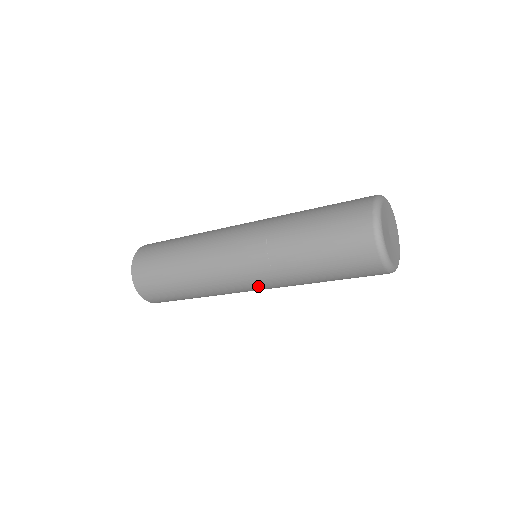
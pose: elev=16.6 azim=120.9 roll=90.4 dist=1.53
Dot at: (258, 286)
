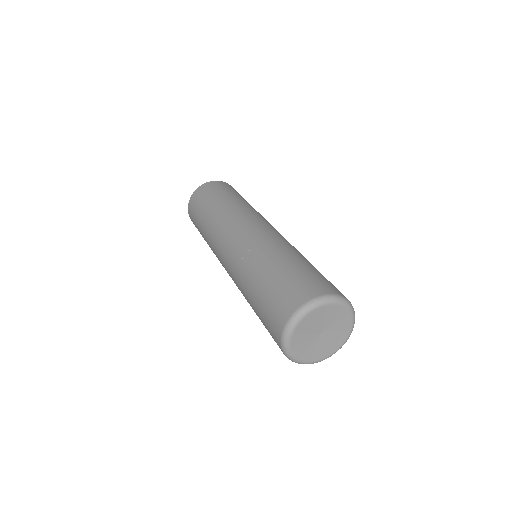
Dot at: occluded
